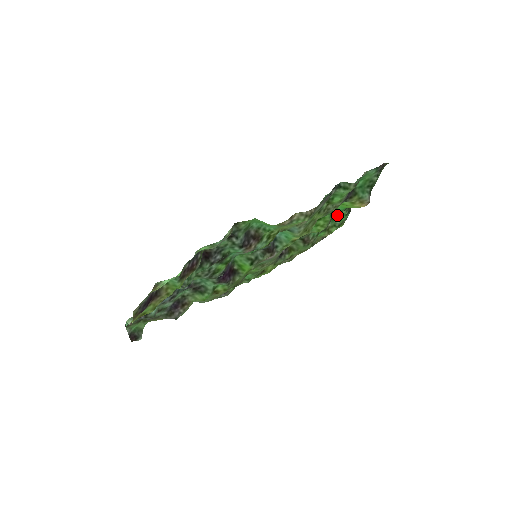
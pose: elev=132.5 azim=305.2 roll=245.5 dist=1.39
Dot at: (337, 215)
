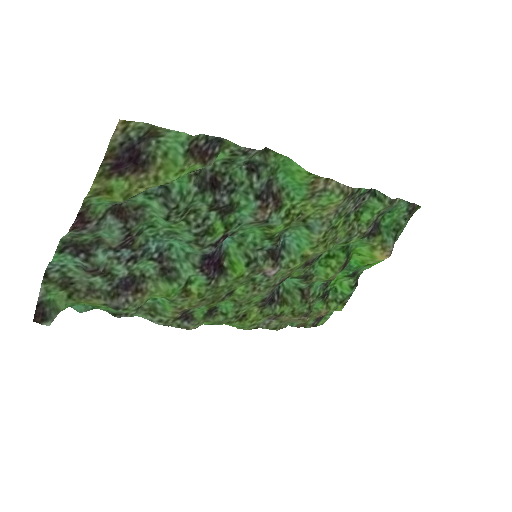
Dot at: (341, 286)
